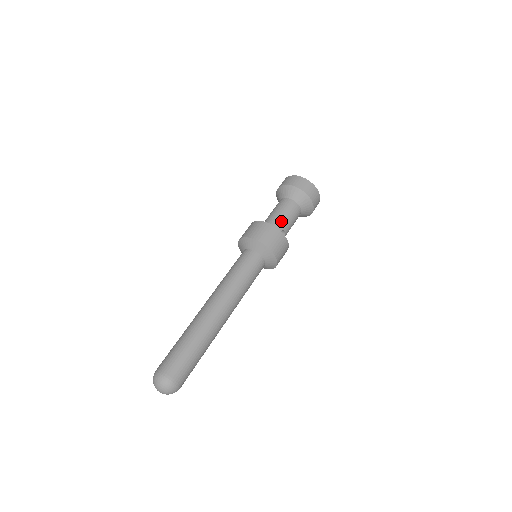
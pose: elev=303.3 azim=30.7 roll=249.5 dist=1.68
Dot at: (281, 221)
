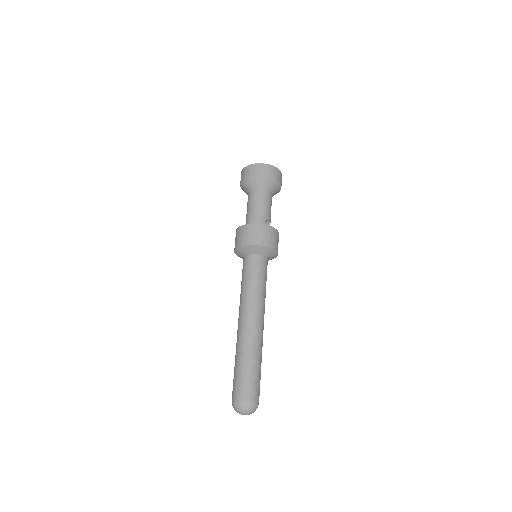
Dot at: (260, 214)
